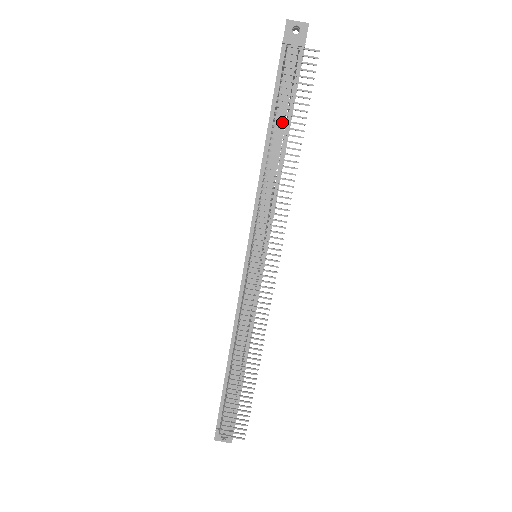
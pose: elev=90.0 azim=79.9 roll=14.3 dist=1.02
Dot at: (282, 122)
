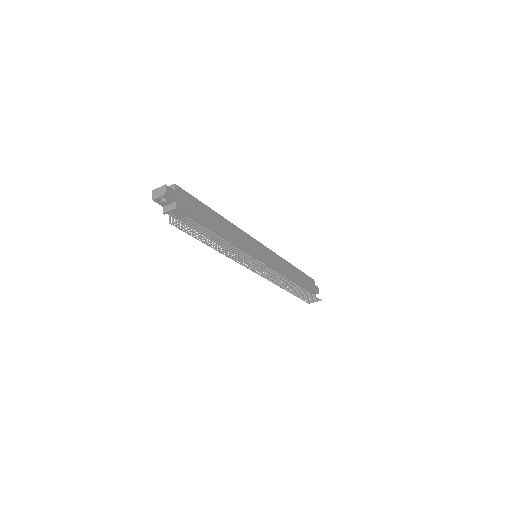
Dot at: occluded
